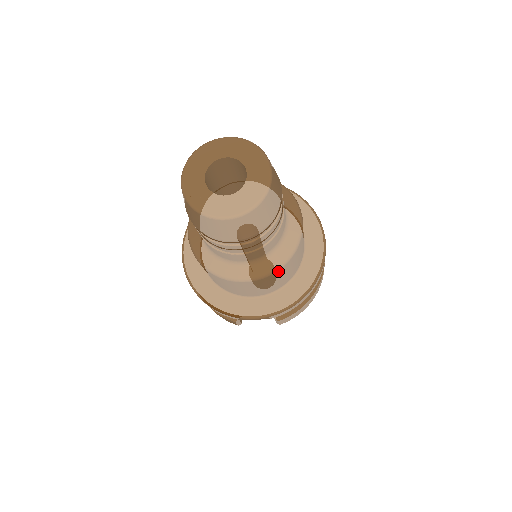
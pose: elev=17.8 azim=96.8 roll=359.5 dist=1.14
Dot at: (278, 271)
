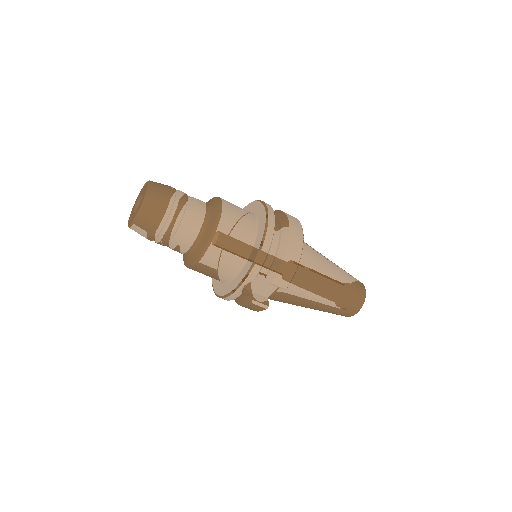
Dot at: (214, 239)
